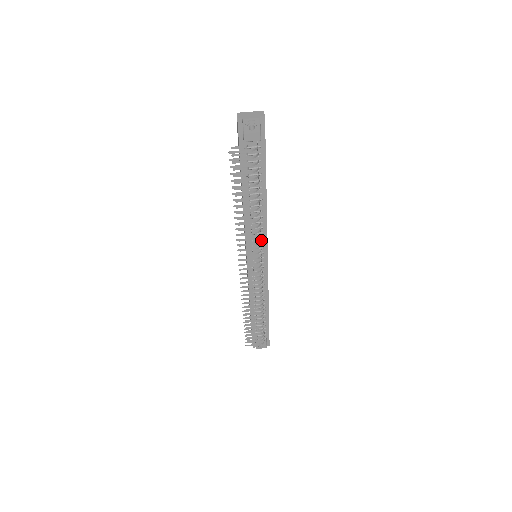
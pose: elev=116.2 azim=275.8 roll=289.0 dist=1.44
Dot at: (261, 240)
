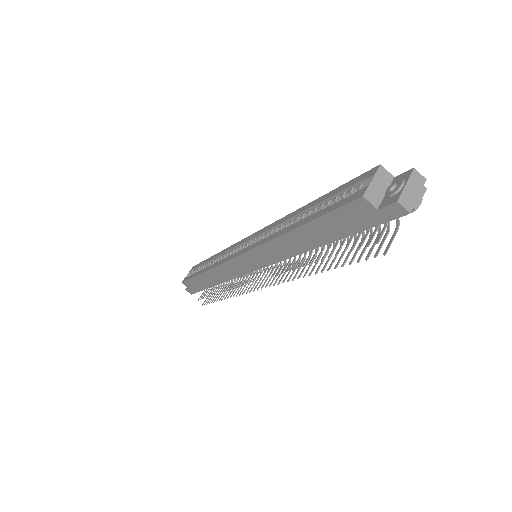
Dot at: occluded
